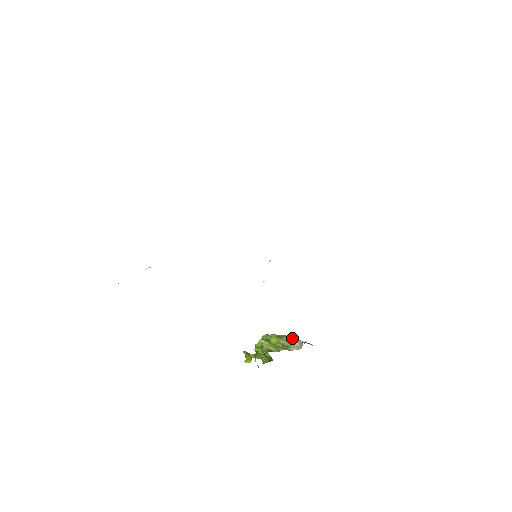
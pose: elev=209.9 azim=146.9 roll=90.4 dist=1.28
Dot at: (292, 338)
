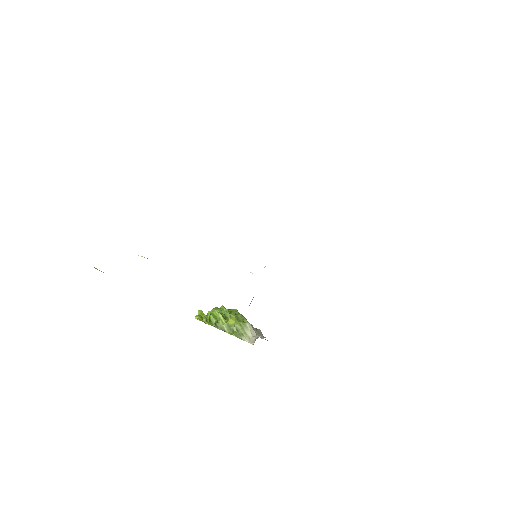
Dot at: (249, 327)
